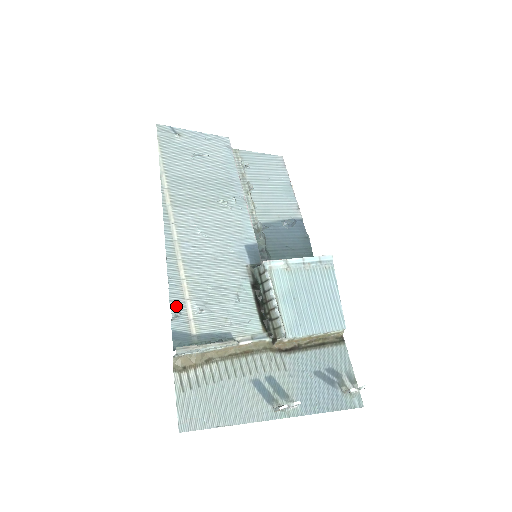
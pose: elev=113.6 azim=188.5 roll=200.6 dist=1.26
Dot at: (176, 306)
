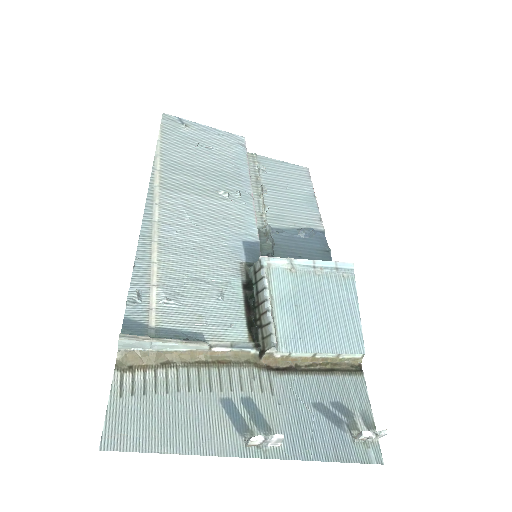
Dot at: (135, 289)
